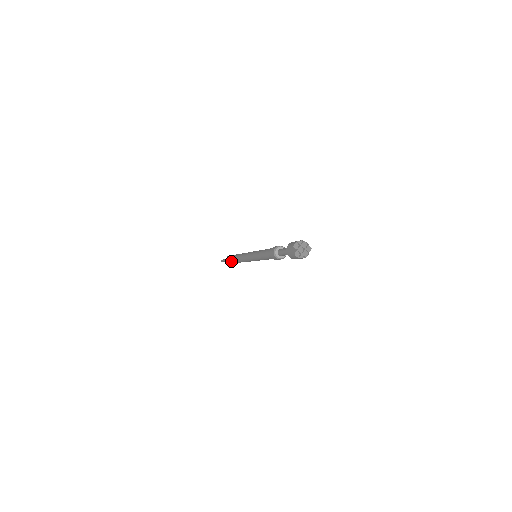
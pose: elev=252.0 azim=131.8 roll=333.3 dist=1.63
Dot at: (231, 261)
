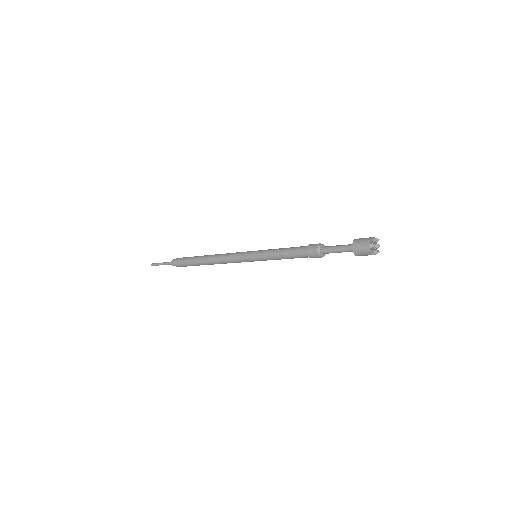
Dot at: (190, 259)
